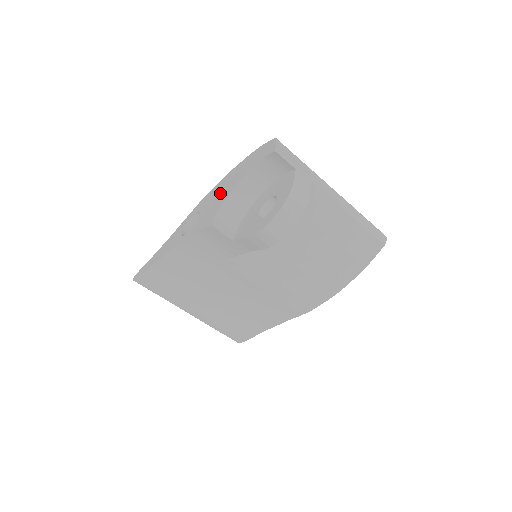
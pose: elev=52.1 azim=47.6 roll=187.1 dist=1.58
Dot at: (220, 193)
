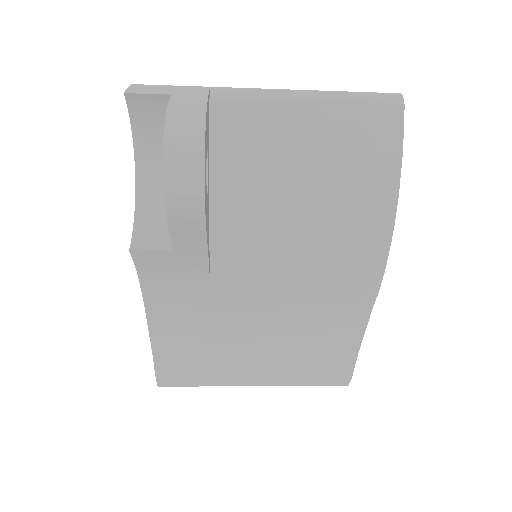
Dot at: occluded
